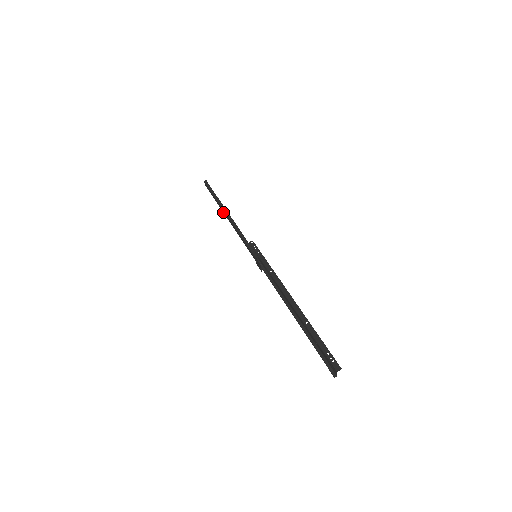
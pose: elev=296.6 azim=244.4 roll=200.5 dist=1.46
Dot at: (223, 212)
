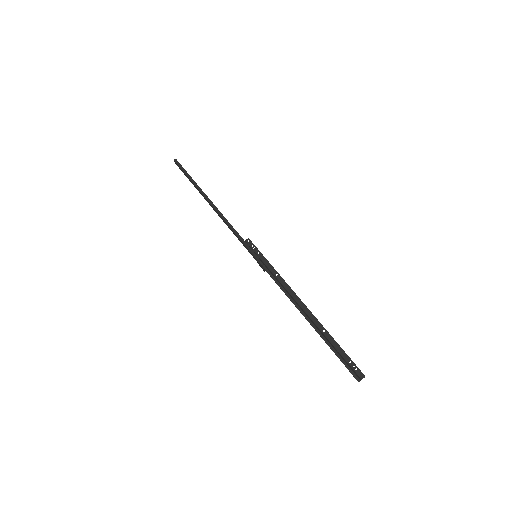
Dot at: (206, 200)
